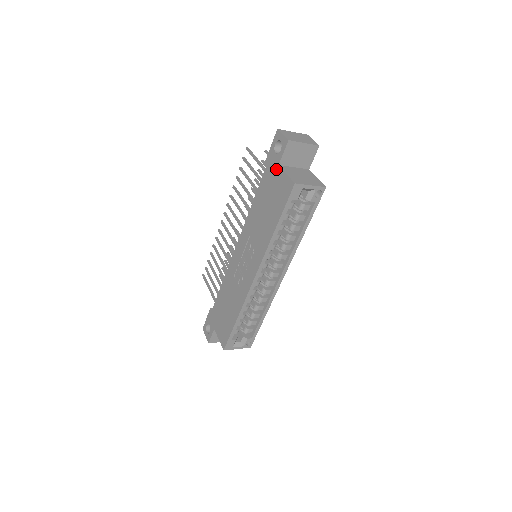
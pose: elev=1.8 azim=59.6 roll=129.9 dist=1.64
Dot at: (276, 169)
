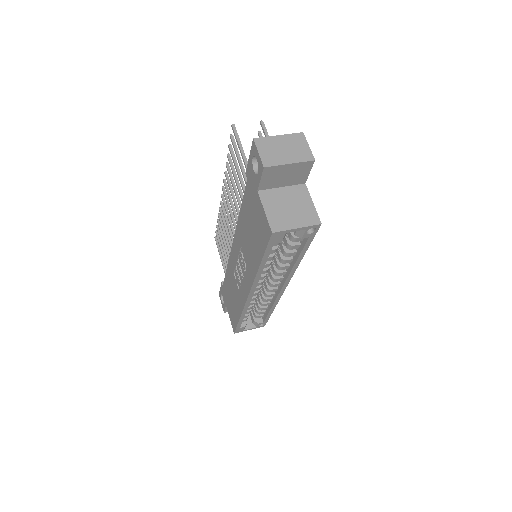
Dot at: (255, 194)
